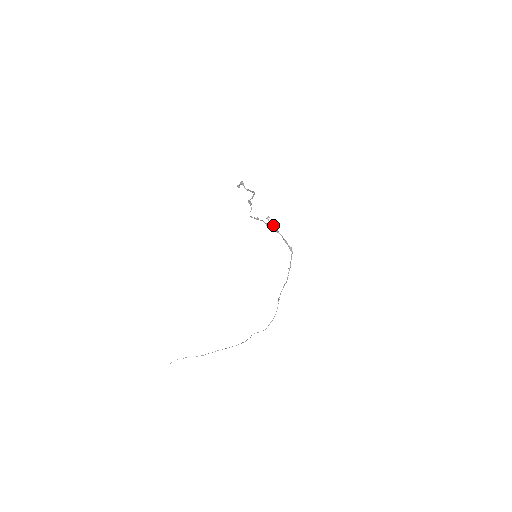
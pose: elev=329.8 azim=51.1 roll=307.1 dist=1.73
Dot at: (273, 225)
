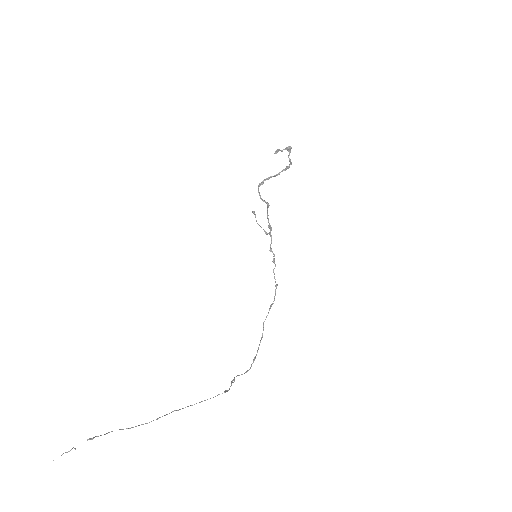
Dot at: (258, 224)
